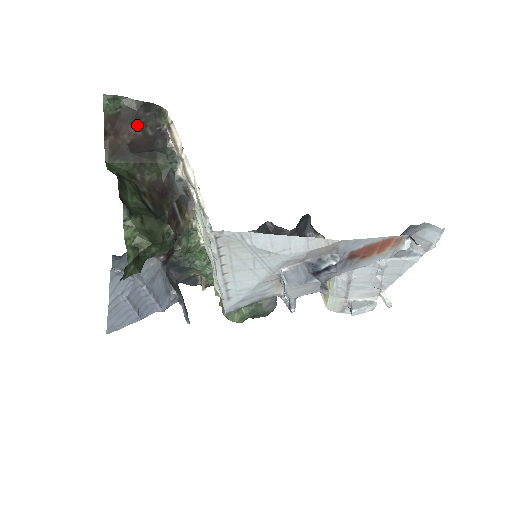
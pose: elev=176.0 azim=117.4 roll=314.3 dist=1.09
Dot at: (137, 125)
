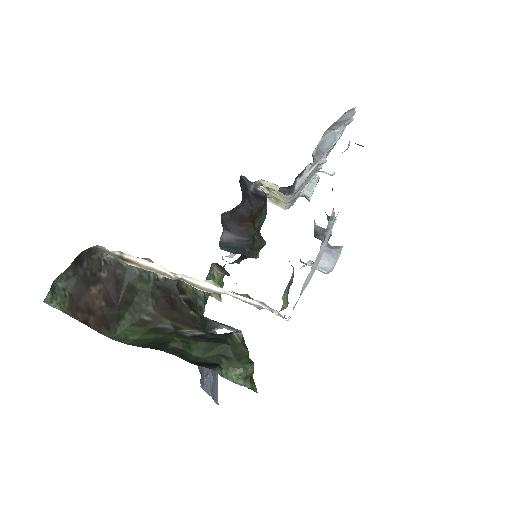
Dot at: (91, 284)
